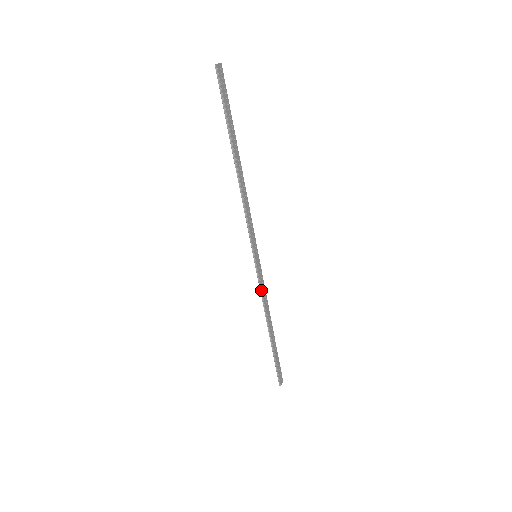
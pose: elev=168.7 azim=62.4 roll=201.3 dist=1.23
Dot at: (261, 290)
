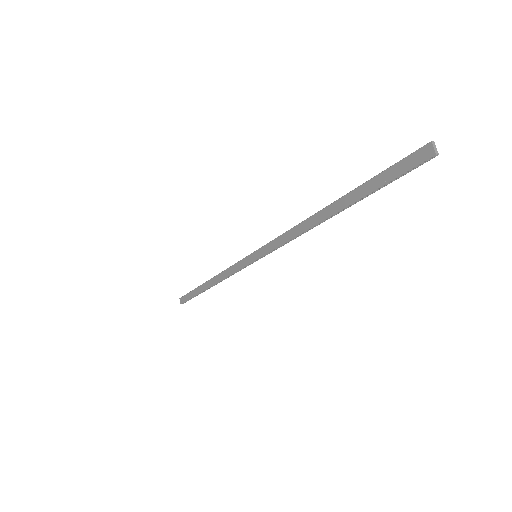
Dot at: occluded
